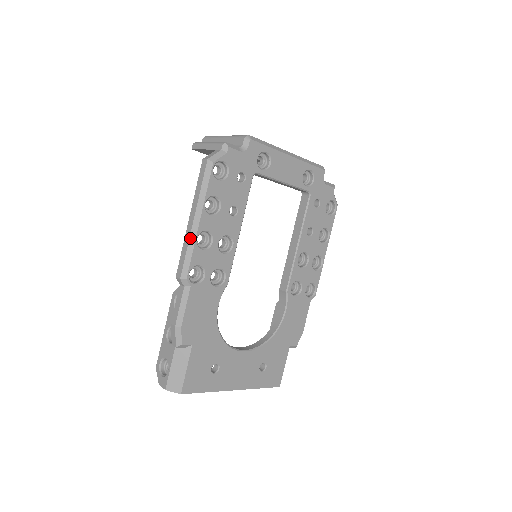
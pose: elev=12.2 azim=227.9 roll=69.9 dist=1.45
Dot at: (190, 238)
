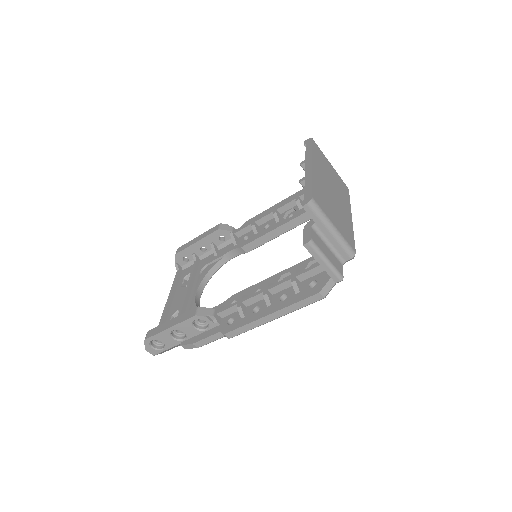
Dot at: occluded
